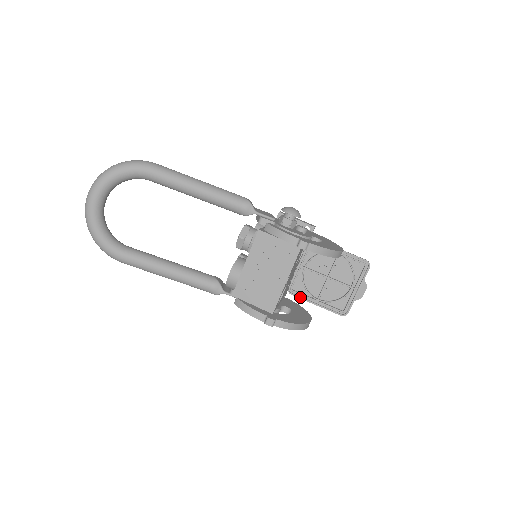
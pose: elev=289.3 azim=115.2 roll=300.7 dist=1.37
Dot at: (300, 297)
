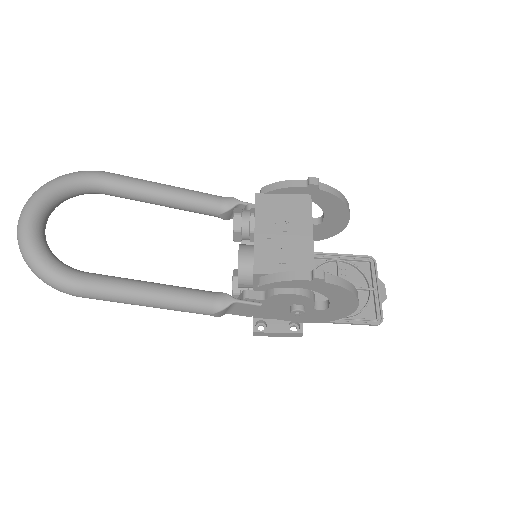
Dot at: occluded
